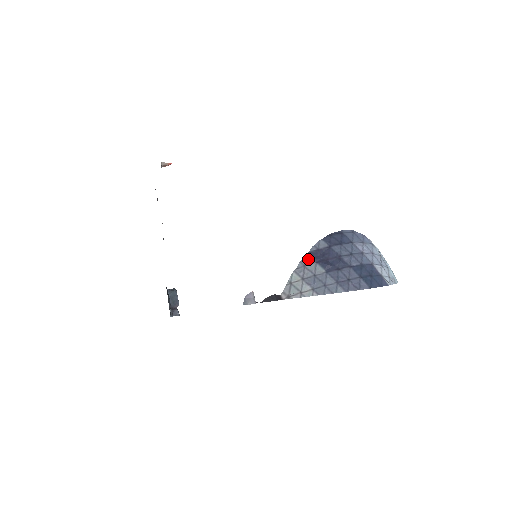
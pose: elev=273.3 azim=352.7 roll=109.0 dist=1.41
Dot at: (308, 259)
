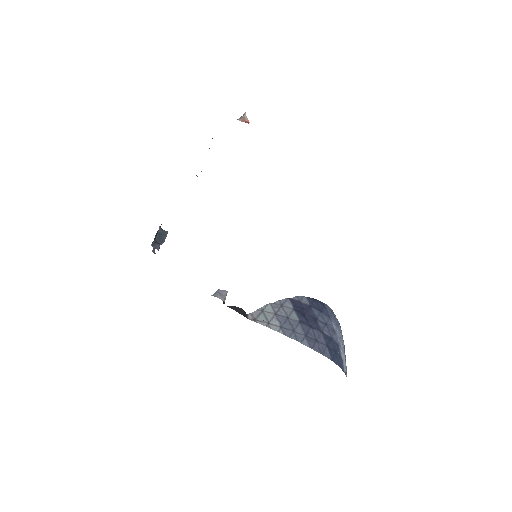
Dot at: (288, 302)
